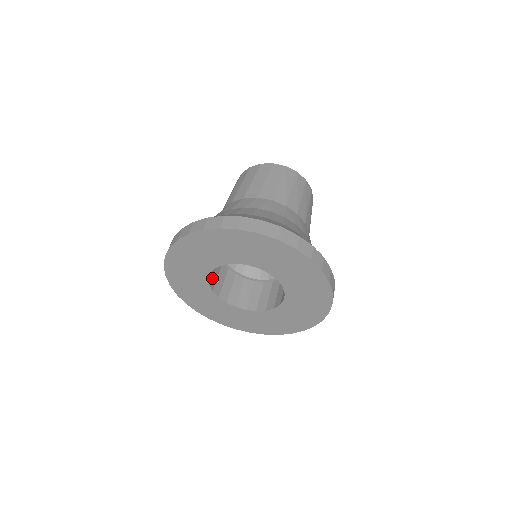
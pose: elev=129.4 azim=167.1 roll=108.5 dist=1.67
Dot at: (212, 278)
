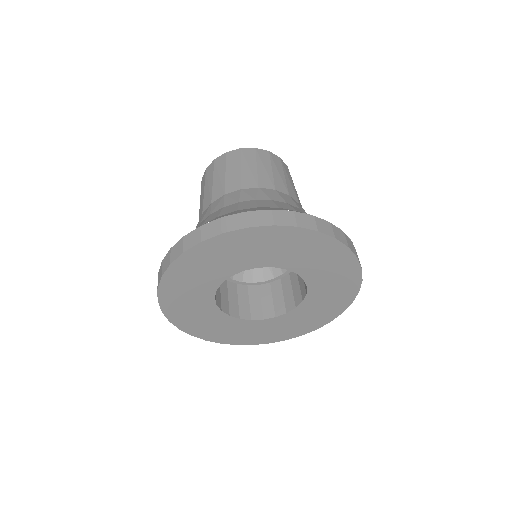
Dot at: (230, 307)
